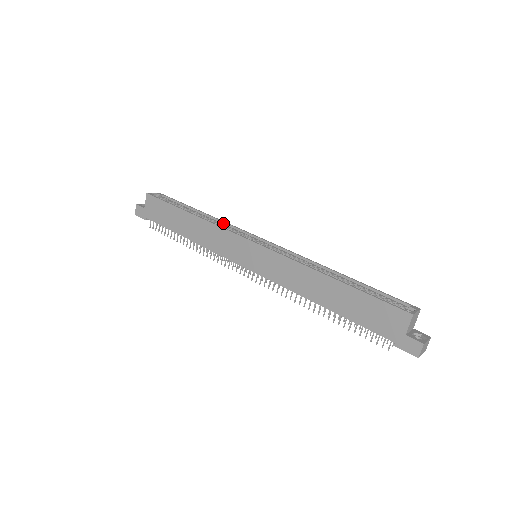
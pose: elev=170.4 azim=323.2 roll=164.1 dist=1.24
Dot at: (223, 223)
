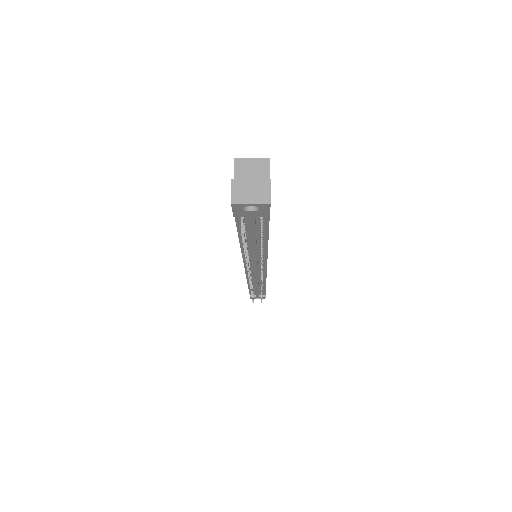
Dot at: occluded
